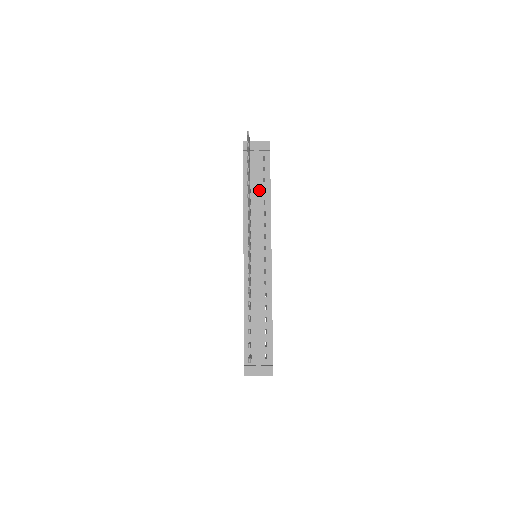
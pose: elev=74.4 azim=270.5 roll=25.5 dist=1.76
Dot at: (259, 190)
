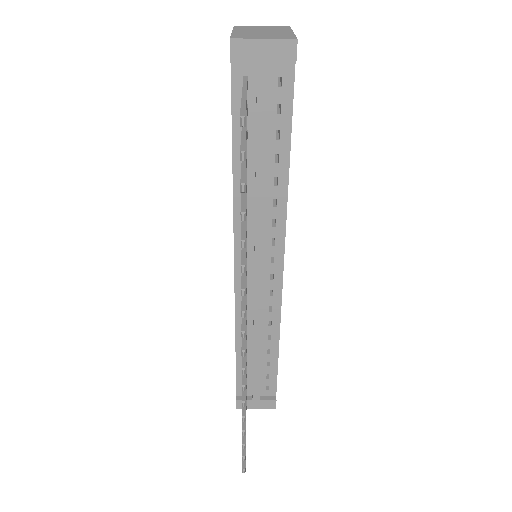
Dot at: (266, 162)
